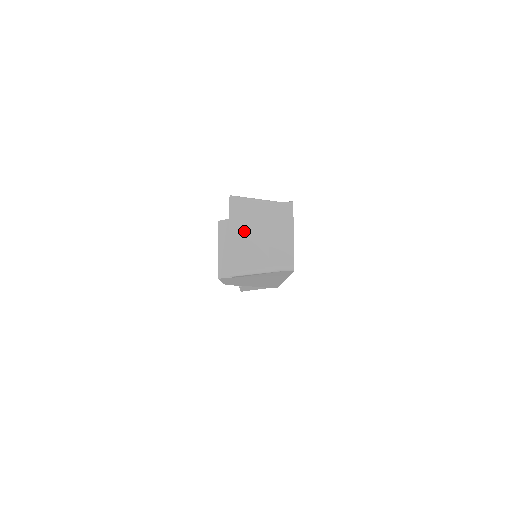
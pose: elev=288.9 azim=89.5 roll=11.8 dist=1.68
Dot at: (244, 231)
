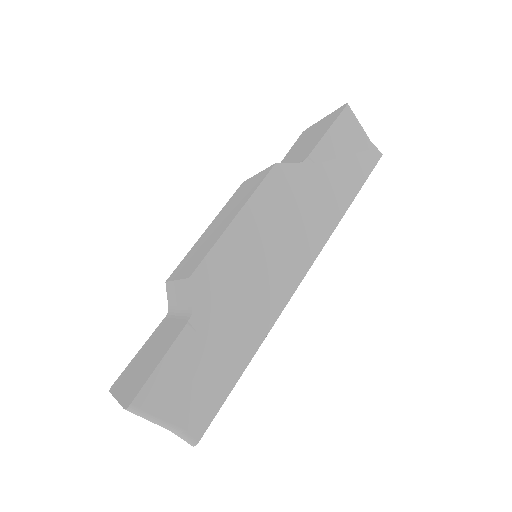
Dot at: occluded
